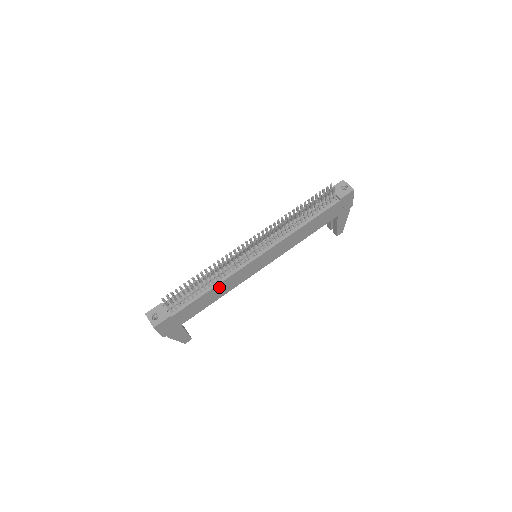
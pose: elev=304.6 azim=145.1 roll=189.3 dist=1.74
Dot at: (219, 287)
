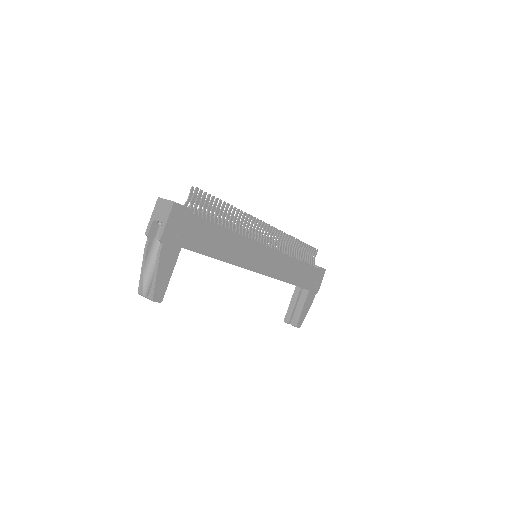
Dot at: (232, 239)
